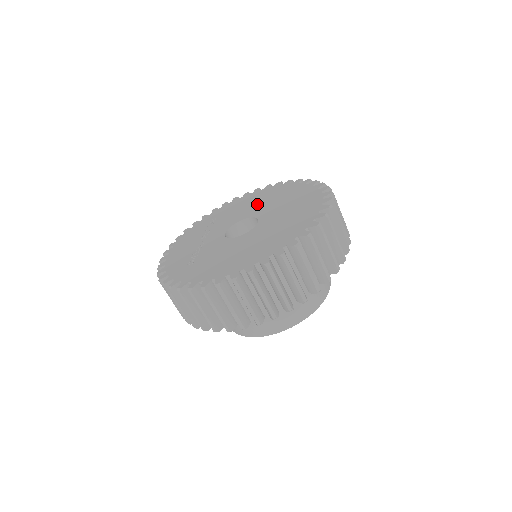
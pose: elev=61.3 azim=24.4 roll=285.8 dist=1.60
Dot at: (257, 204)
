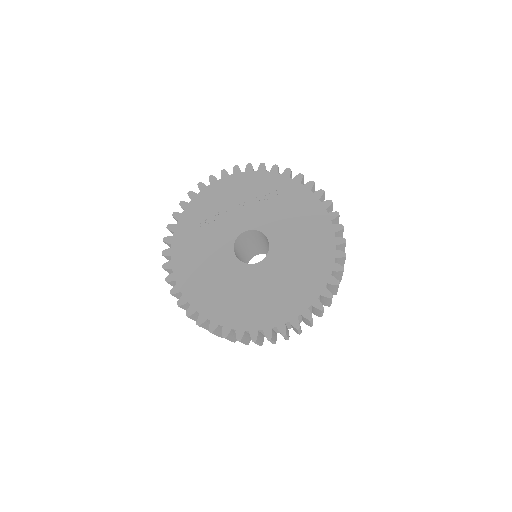
Dot at: (296, 238)
